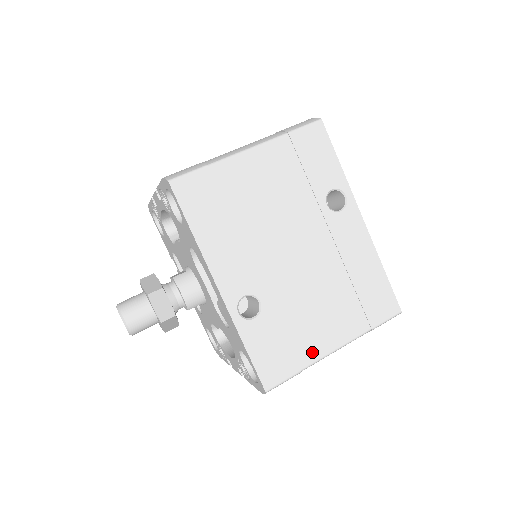
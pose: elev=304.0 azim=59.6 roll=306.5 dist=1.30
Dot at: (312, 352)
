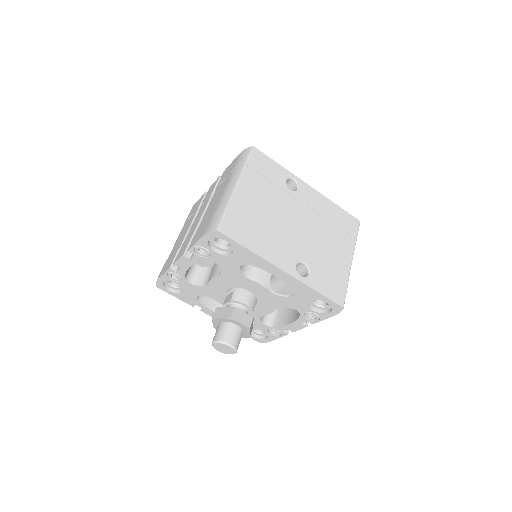
Dot at: (344, 271)
